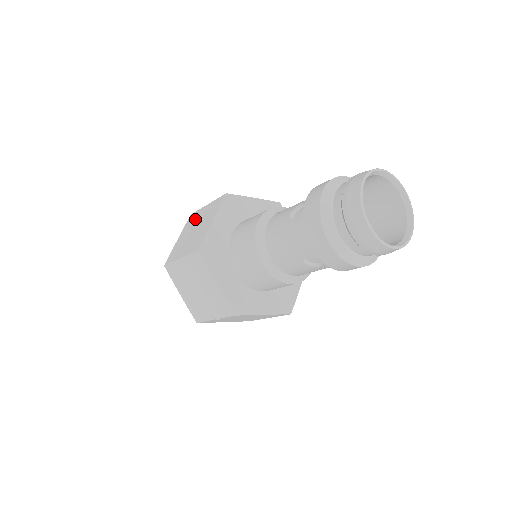
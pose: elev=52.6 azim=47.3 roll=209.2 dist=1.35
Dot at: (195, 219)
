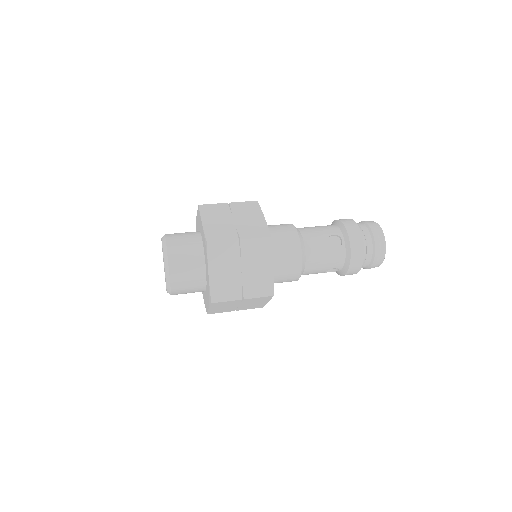
Dot at: occluded
